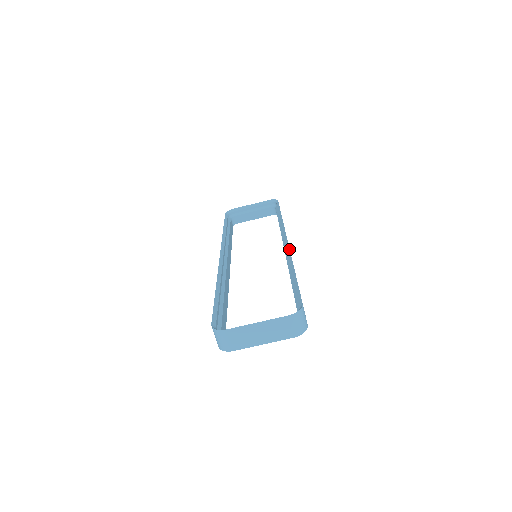
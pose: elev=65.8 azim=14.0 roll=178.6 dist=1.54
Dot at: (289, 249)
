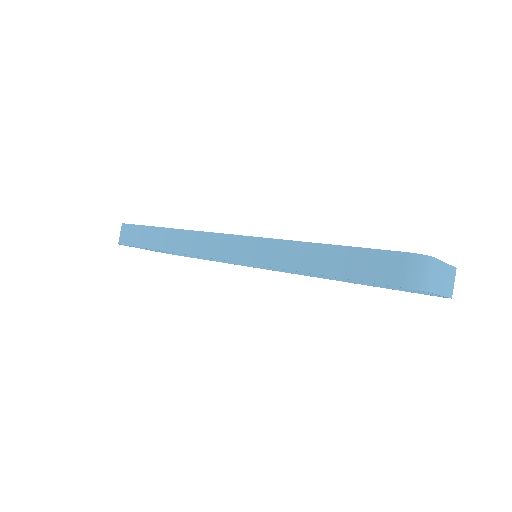
Dot at: occluded
